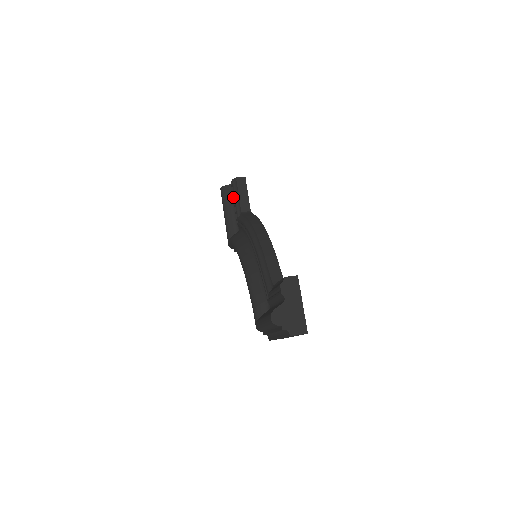
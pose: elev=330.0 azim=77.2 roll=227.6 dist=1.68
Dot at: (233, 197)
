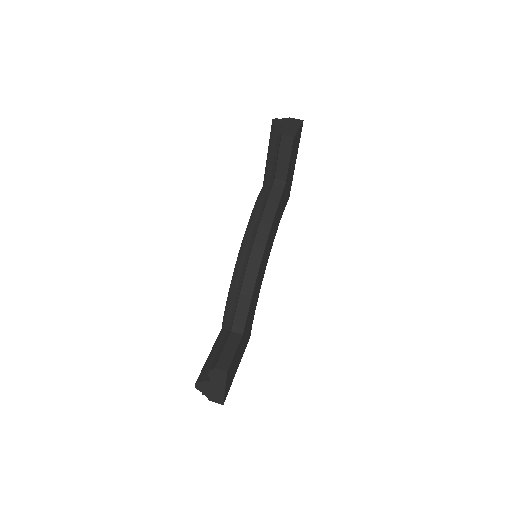
Dot at: occluded
